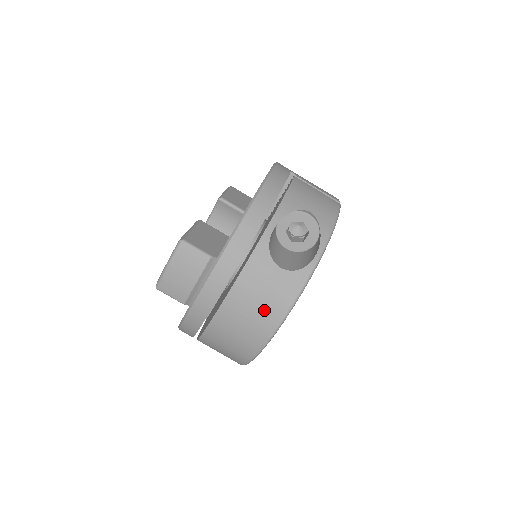
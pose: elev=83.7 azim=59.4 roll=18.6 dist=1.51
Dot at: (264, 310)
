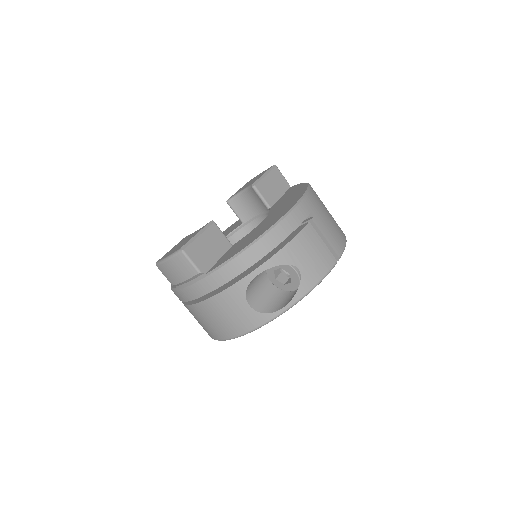
Dot at: (226, 324)
